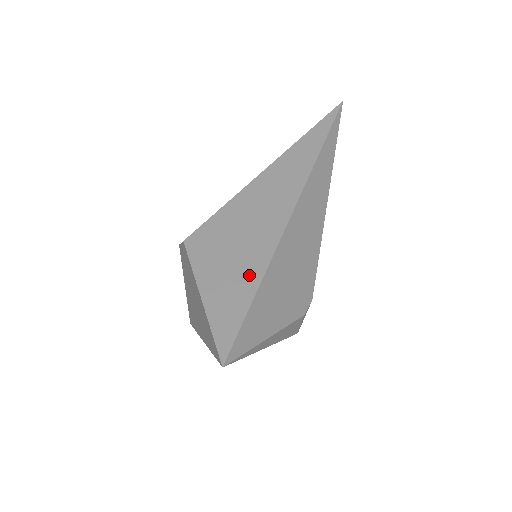
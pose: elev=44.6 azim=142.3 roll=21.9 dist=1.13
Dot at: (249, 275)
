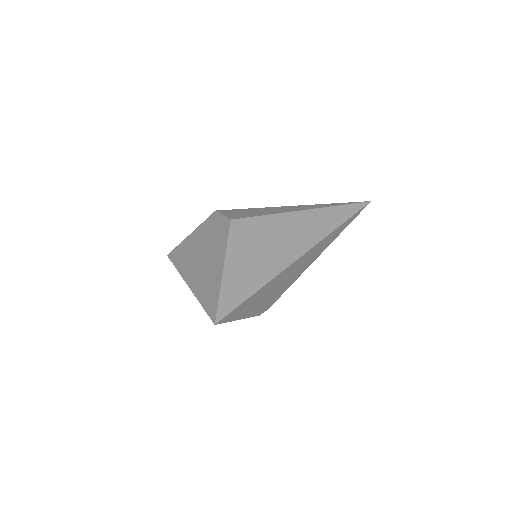
Dot at: (259, 276)
